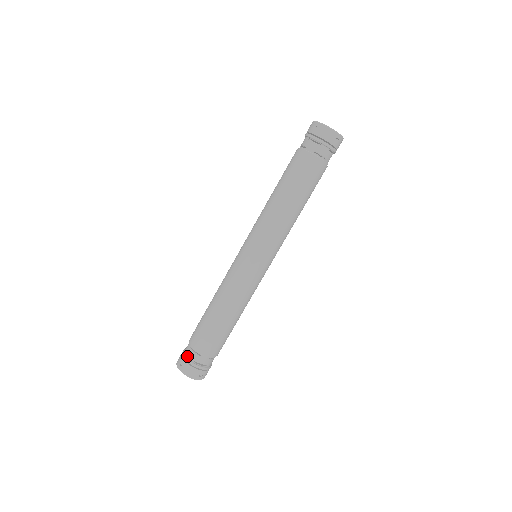
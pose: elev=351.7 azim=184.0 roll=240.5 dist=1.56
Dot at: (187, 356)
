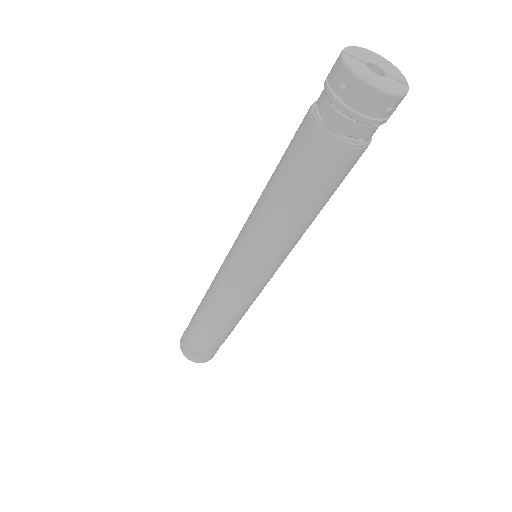
Dot at: (188, 345)
